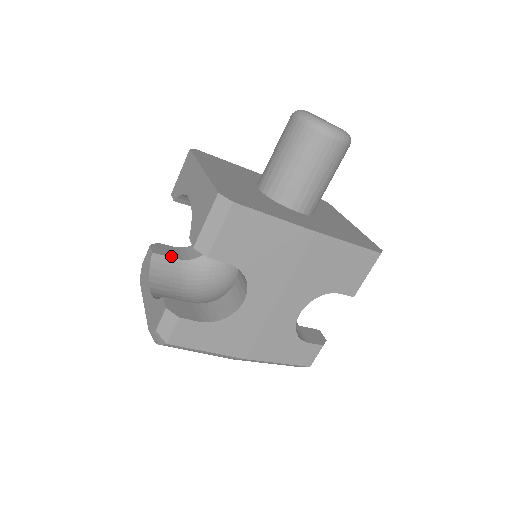
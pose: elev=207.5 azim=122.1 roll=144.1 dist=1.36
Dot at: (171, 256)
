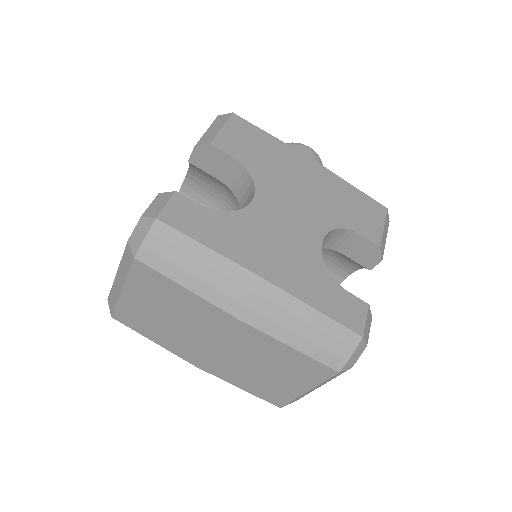
Dot at: occluded
